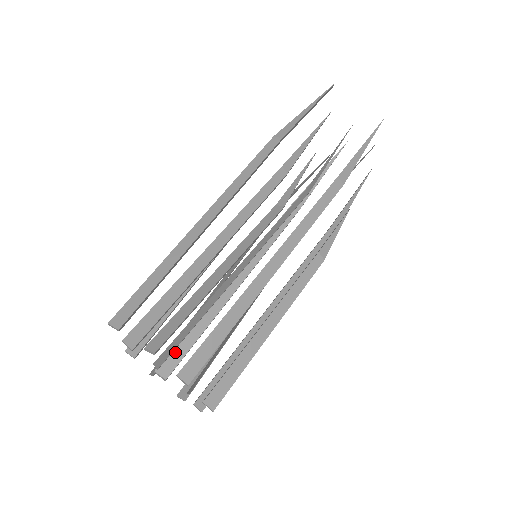
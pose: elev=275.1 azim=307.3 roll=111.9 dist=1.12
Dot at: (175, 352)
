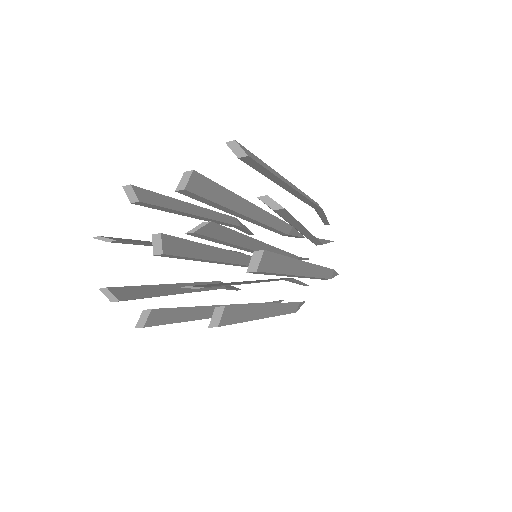
Dot at: (179, 243)
